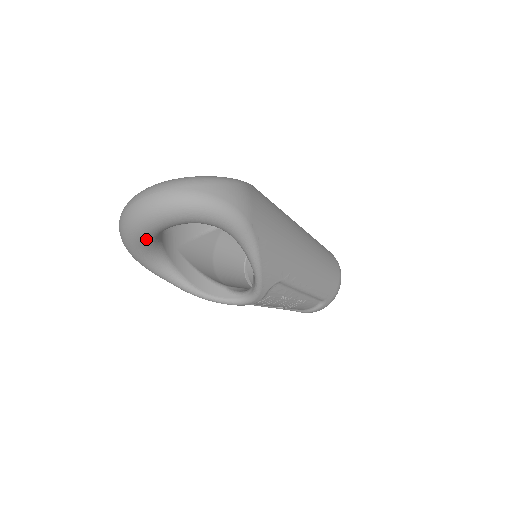
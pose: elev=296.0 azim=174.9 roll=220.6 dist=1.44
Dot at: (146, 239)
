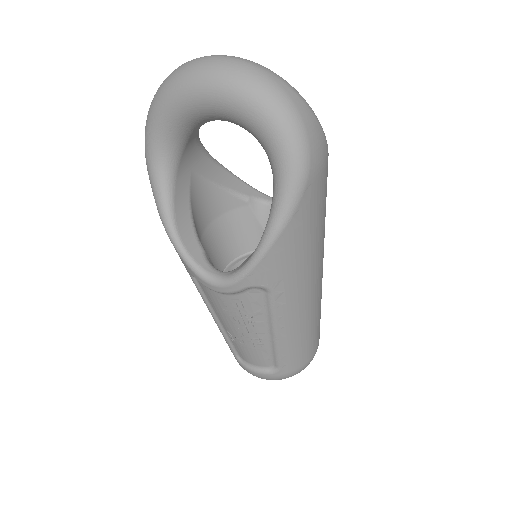
Dot at: (183, 109)
